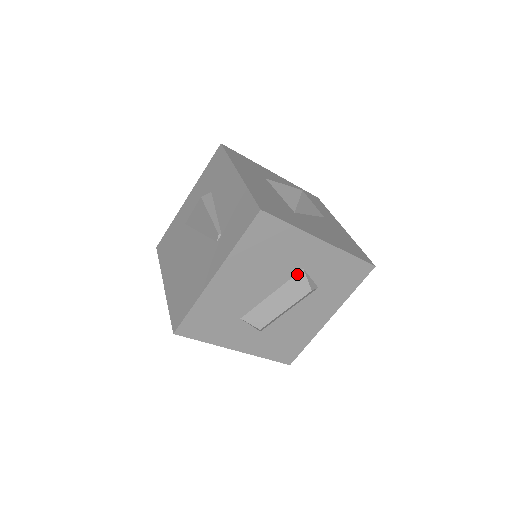
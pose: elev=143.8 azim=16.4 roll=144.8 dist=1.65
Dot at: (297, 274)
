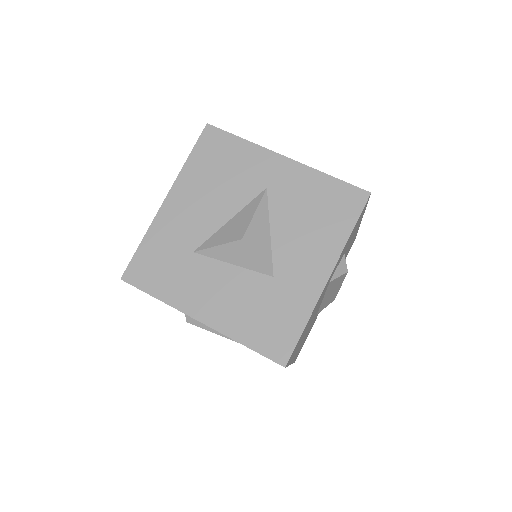
Dot at: (328, 286)
